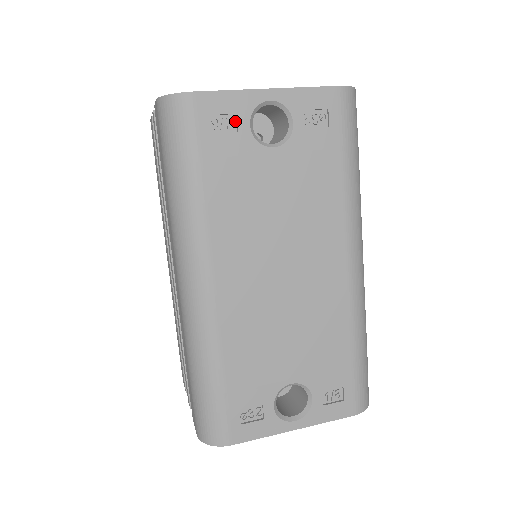
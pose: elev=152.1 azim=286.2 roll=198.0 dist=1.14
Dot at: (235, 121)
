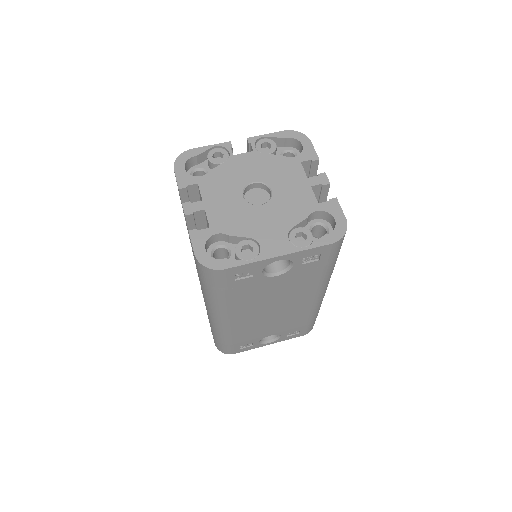
Dot at: (252, 271)
